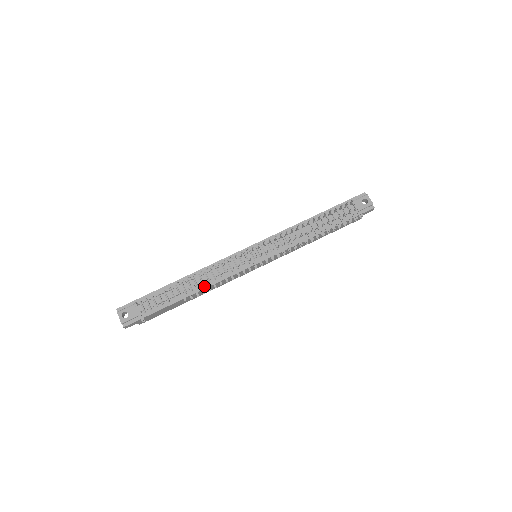
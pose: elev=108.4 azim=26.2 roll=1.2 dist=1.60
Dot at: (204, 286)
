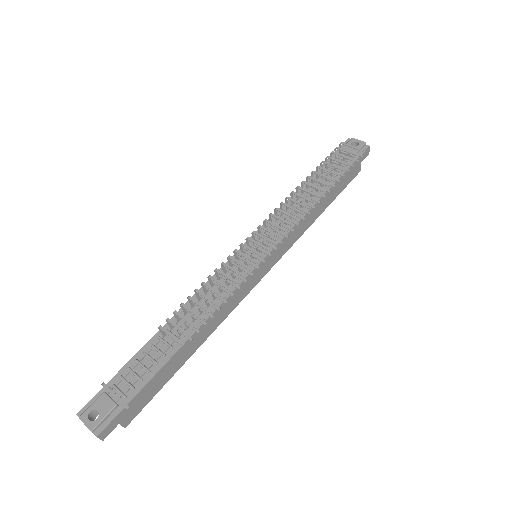
Dot at: occluded
